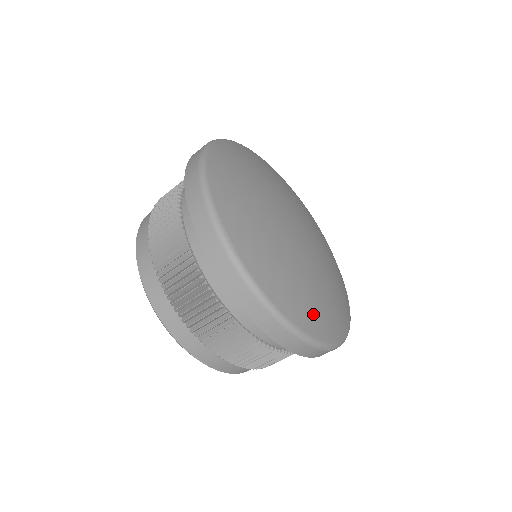
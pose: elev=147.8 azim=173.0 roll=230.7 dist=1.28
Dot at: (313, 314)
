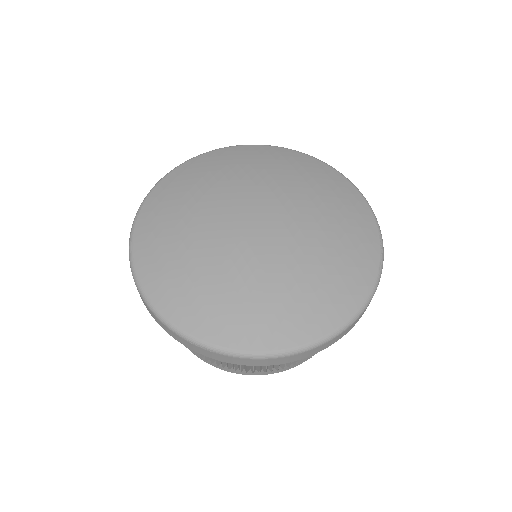
Dot at: (188, 303)
